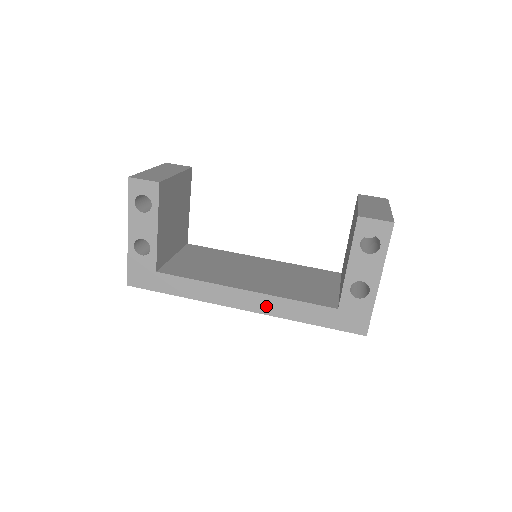
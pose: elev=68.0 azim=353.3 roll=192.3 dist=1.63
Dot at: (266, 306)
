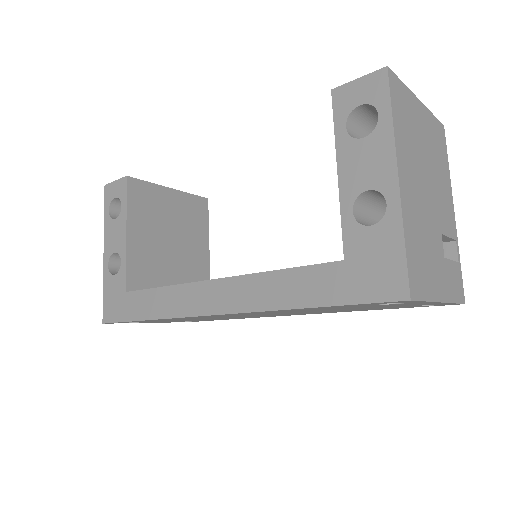
Dot at: (242, 297)
